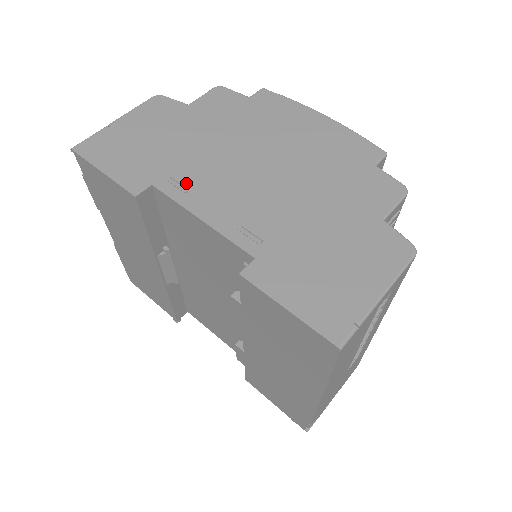
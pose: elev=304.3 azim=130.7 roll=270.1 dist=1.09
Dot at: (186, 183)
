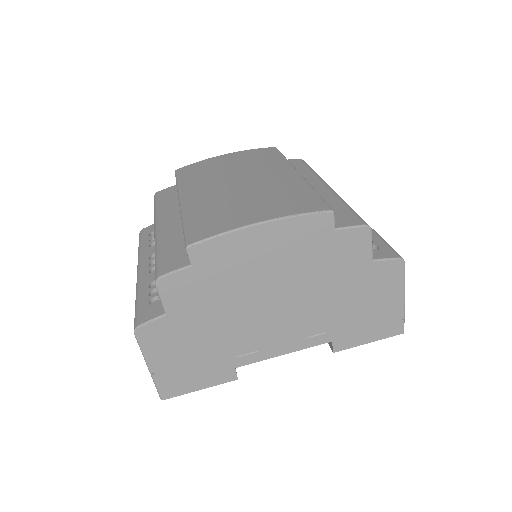
Dot at: (250, 350)
